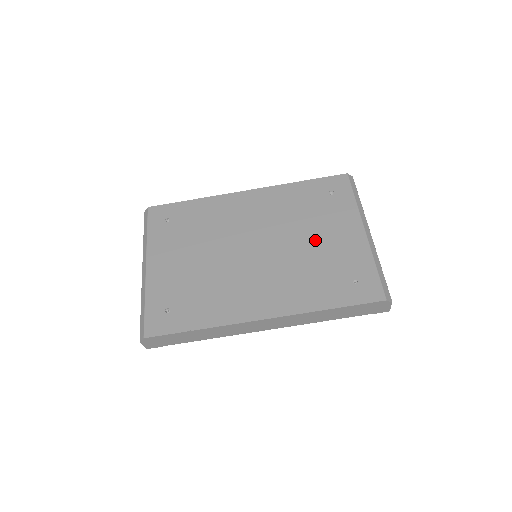
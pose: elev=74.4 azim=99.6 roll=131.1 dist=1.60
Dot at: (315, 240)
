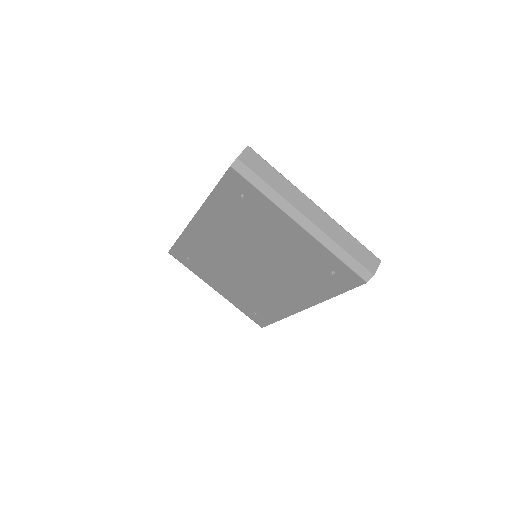
Dot at: (276, 247)
